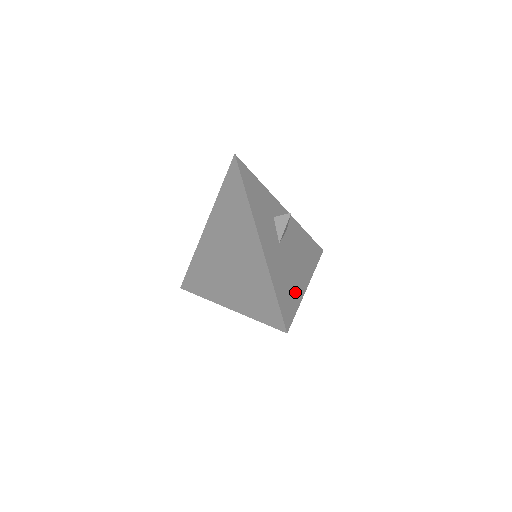
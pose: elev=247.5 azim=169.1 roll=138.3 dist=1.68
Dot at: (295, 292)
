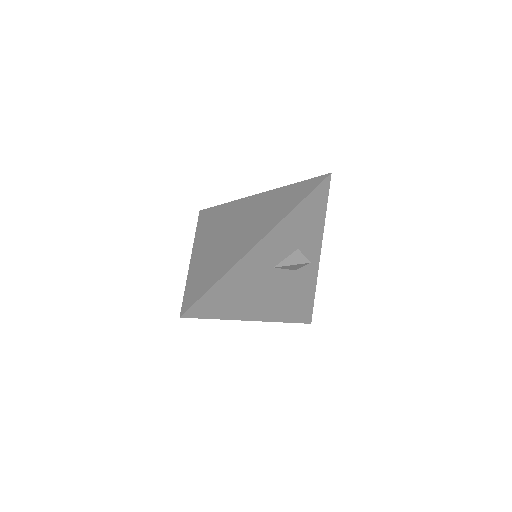
Dot at: (234, 308)
